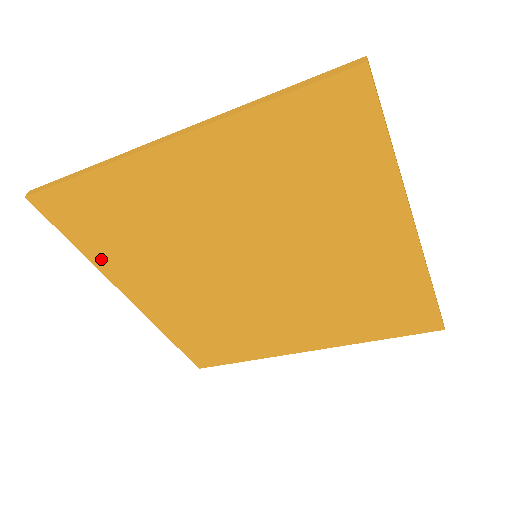
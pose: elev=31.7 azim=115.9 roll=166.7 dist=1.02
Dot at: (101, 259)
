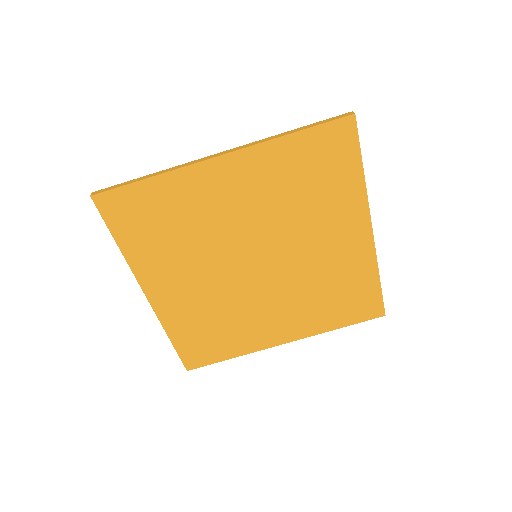
Dot at: (135, 255)
